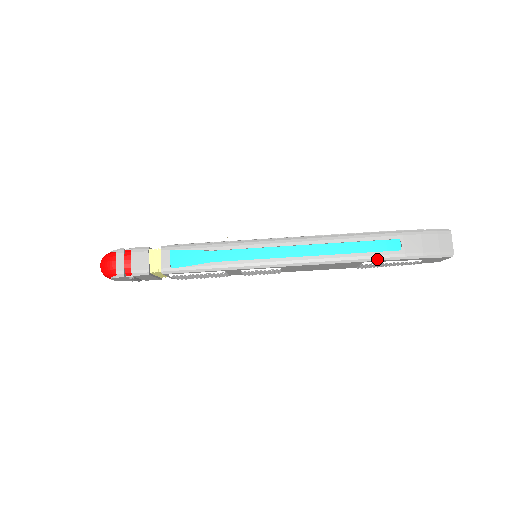
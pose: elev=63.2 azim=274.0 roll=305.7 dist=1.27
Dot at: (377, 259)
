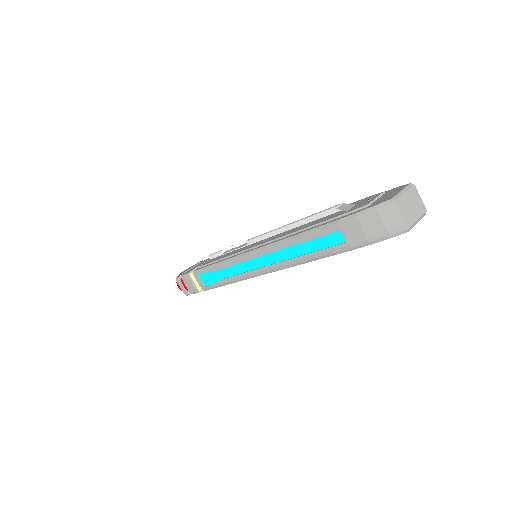
Dot at: (328, 255)
